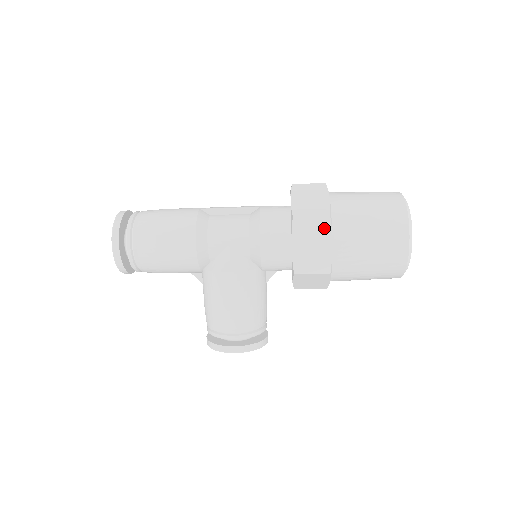
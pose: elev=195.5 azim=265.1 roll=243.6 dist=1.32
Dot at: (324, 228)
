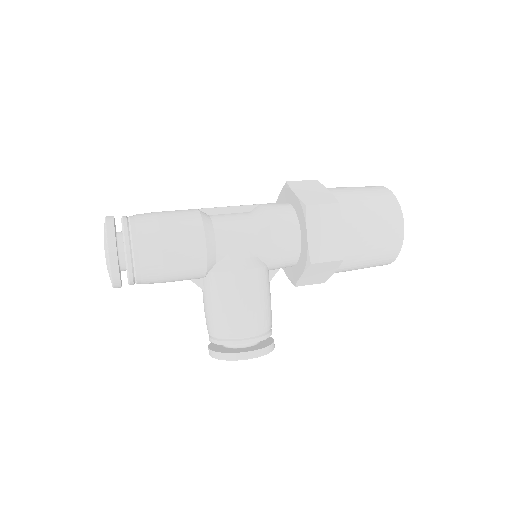
Dot at: (335, 216)
